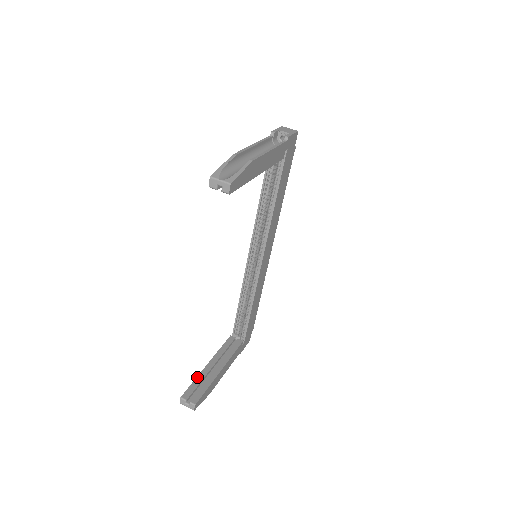
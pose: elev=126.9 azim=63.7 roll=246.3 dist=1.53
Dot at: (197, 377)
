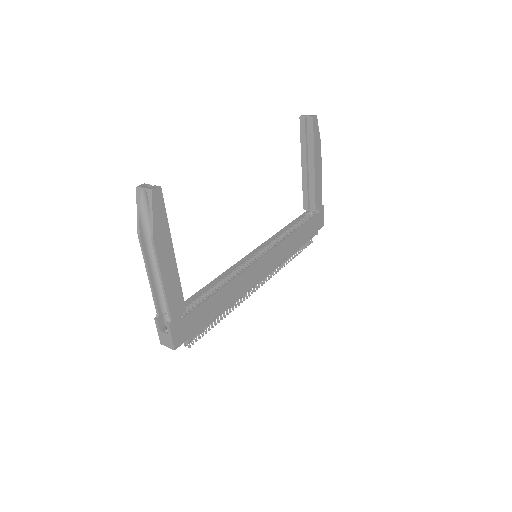
Dot at: occluded
